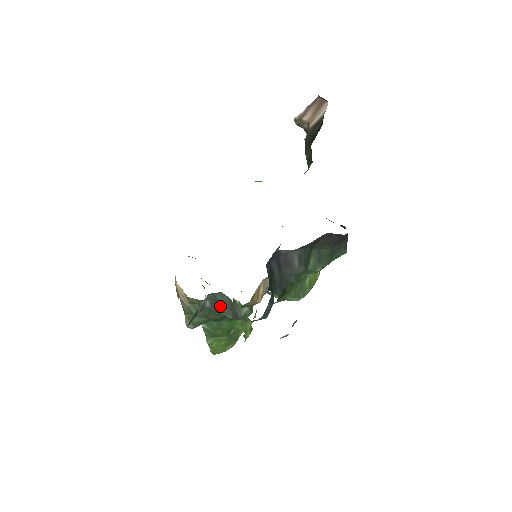
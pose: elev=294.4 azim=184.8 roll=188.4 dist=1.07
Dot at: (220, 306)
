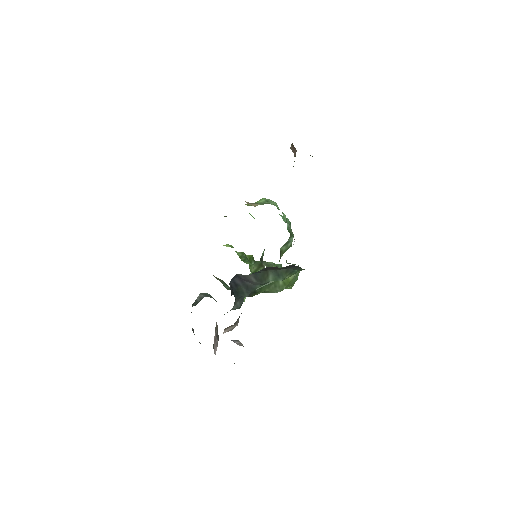
Dot at: occluded
